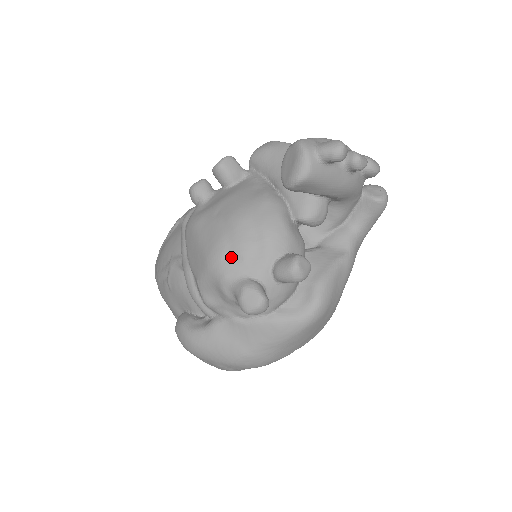
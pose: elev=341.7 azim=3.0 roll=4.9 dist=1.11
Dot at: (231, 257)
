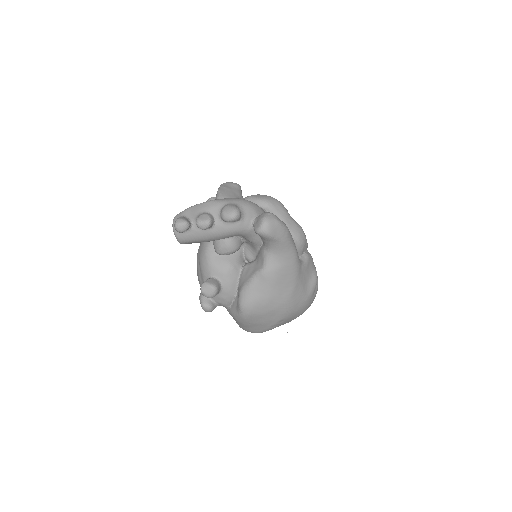
Dot at: (198, 276)
